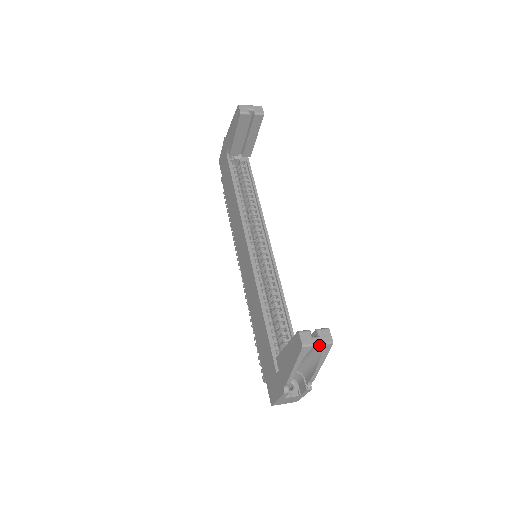
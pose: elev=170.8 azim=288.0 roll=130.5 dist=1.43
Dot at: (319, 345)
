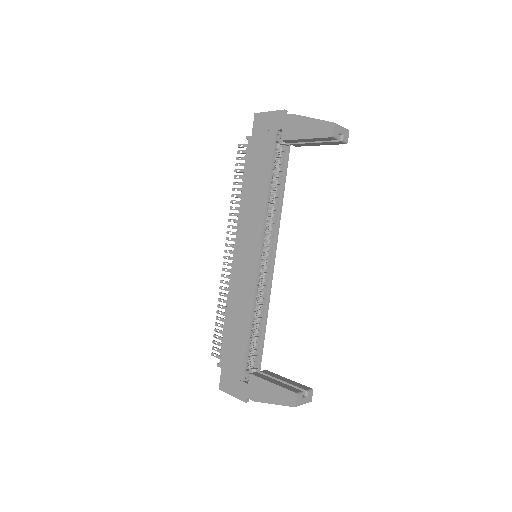
Dot at: occluded
